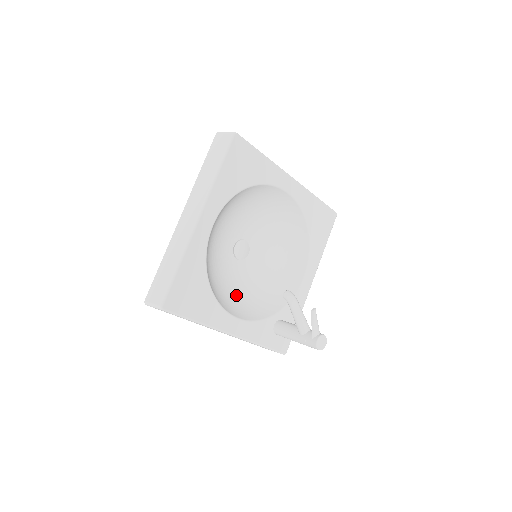
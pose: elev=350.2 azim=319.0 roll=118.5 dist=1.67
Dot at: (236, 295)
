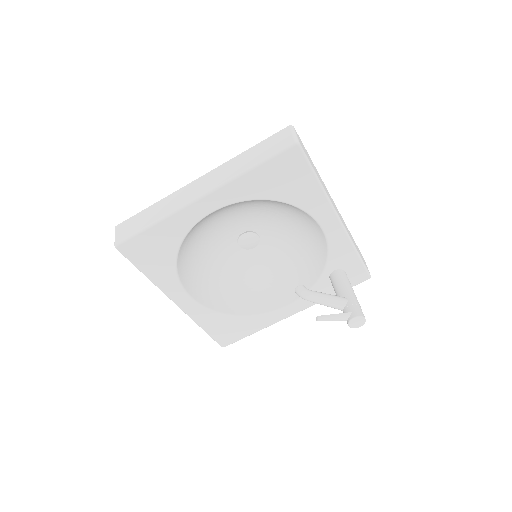
Dot at: (278, 276)
